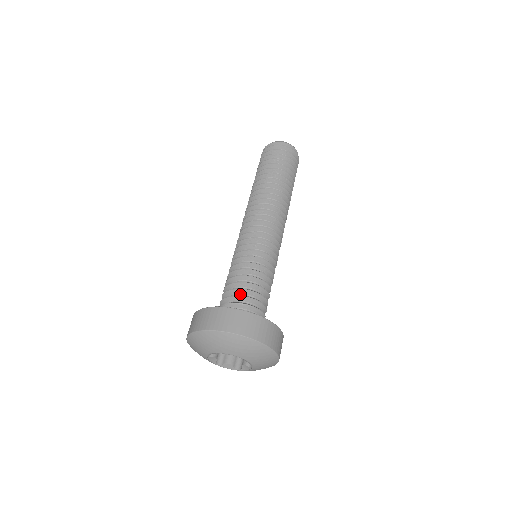
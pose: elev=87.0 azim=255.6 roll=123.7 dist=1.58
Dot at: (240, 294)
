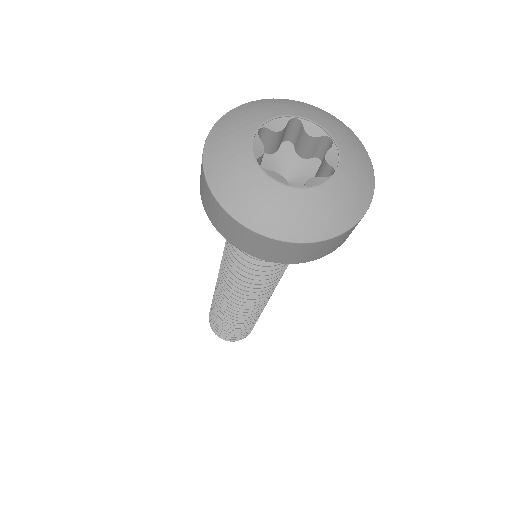
Dot at: occluded
